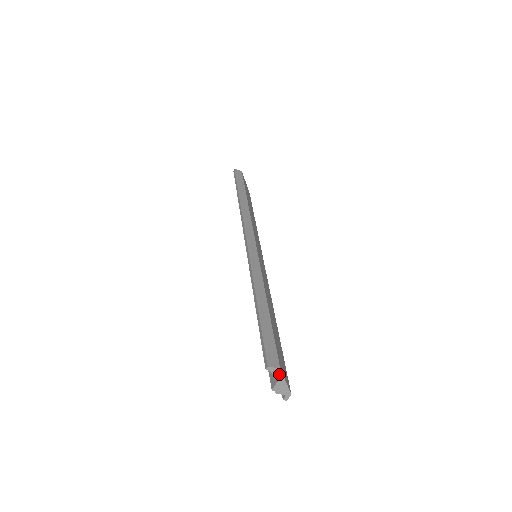
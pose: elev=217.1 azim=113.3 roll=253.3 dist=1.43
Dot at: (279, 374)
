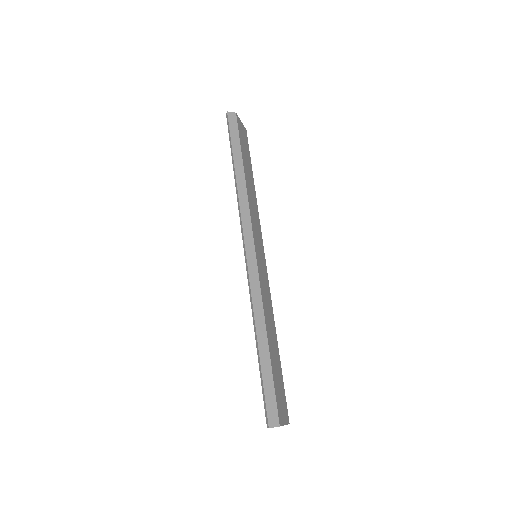
Dot at: (279, 426)
